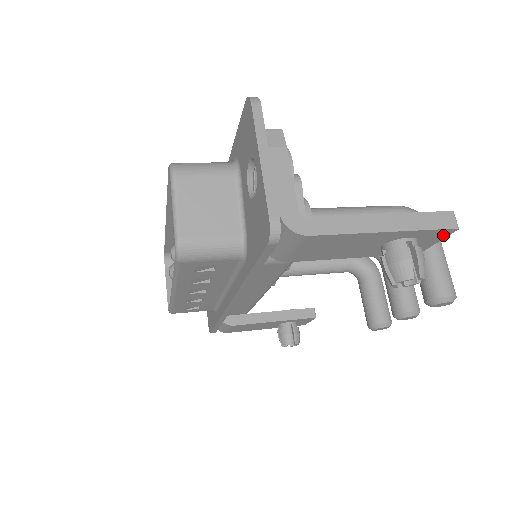
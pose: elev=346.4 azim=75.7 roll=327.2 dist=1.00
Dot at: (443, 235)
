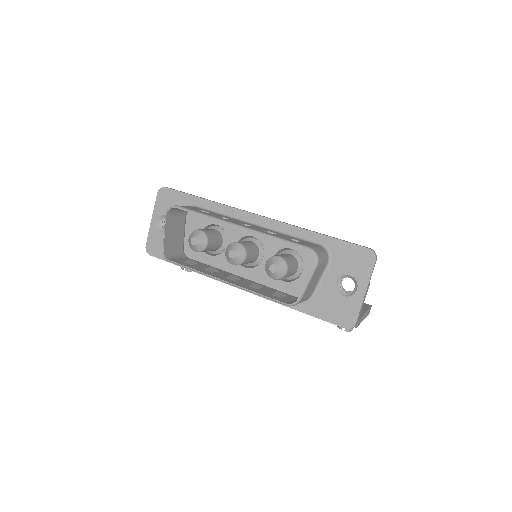
Dot at: occluded
